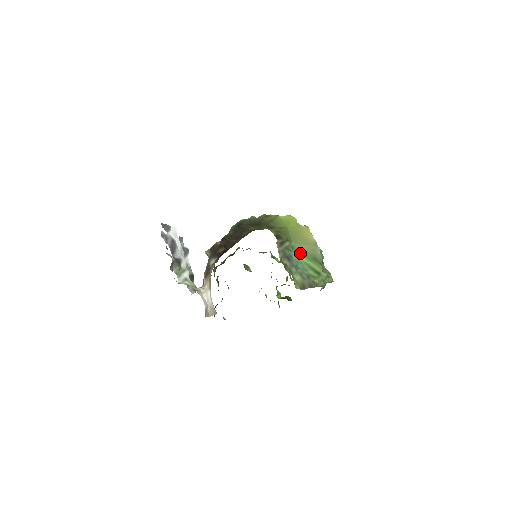
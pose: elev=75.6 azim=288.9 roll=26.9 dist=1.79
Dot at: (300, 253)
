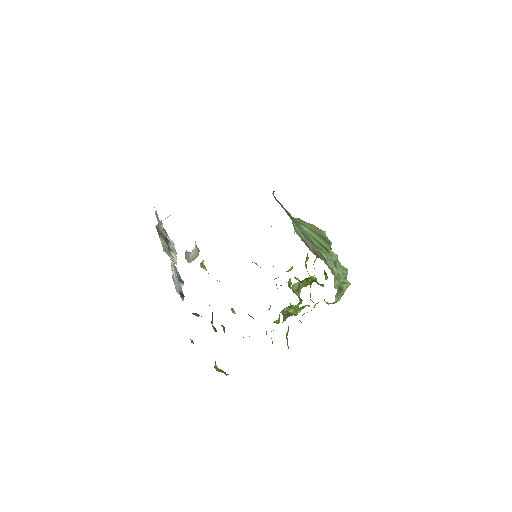
Dot at: (302, 225)
